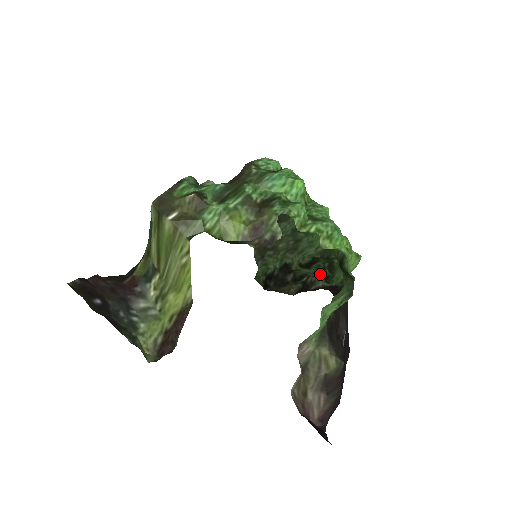
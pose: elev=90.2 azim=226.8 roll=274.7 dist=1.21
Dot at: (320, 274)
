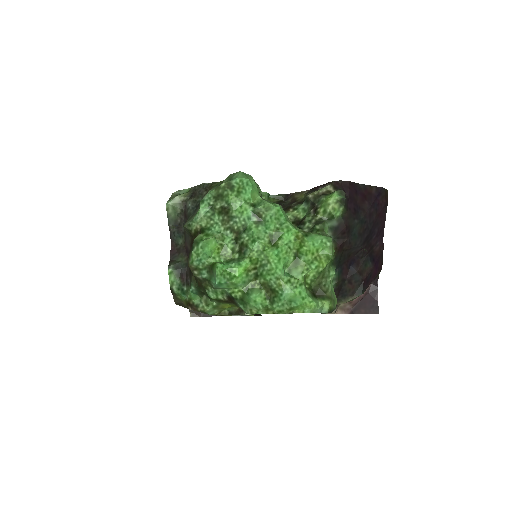
Dot at: (316, 199)
